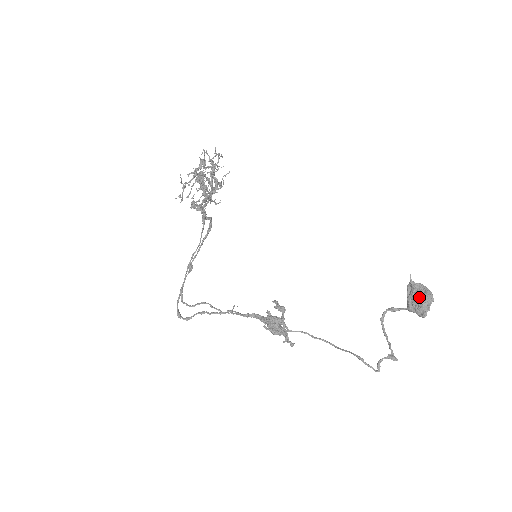
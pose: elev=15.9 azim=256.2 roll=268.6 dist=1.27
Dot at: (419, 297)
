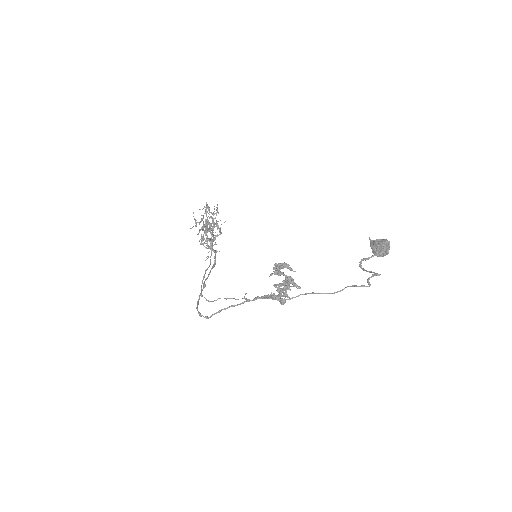
Dot at: (379, 243)
